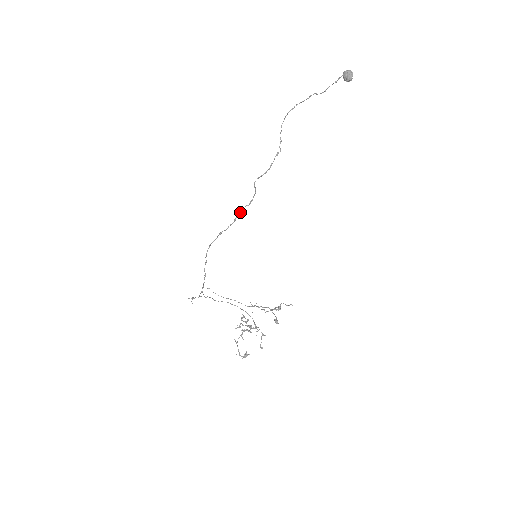
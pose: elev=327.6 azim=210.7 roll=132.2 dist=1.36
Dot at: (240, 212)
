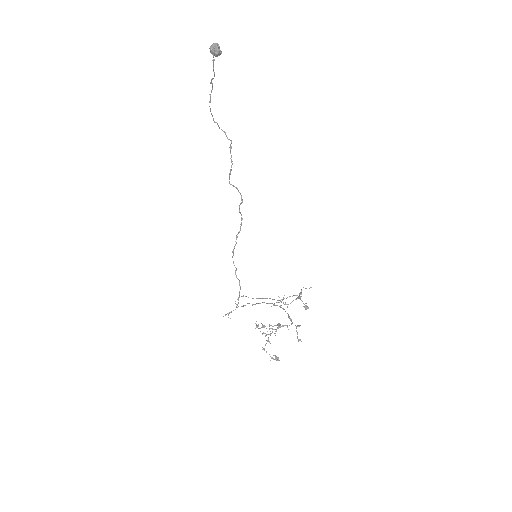
Dot at: (239, 211)
